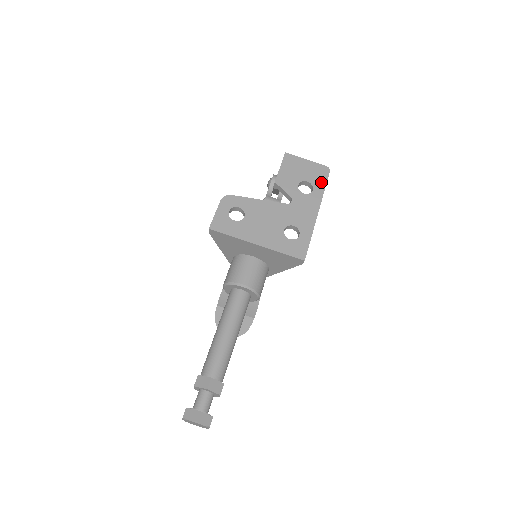
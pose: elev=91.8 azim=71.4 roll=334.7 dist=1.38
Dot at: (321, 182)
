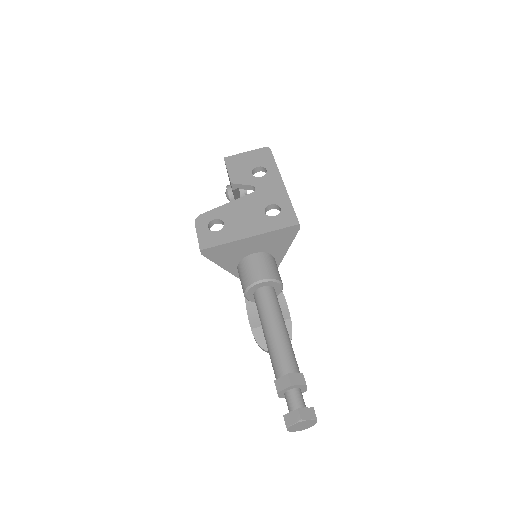
Dot at: (269, 160)
